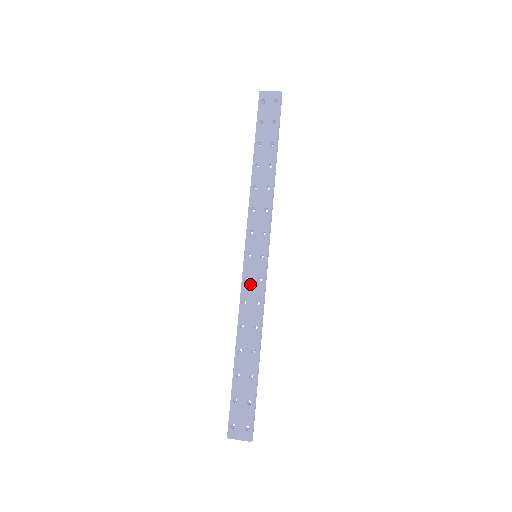
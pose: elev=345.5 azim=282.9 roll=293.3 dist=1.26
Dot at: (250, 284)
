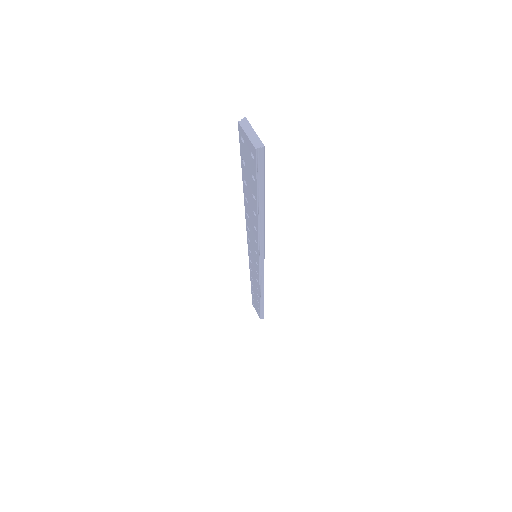
Dot at: (253, 267)
